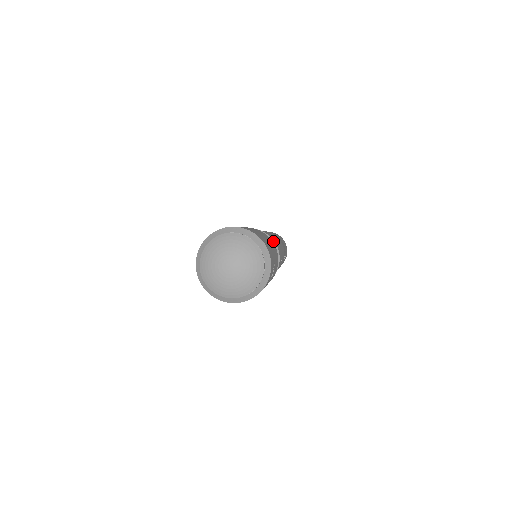
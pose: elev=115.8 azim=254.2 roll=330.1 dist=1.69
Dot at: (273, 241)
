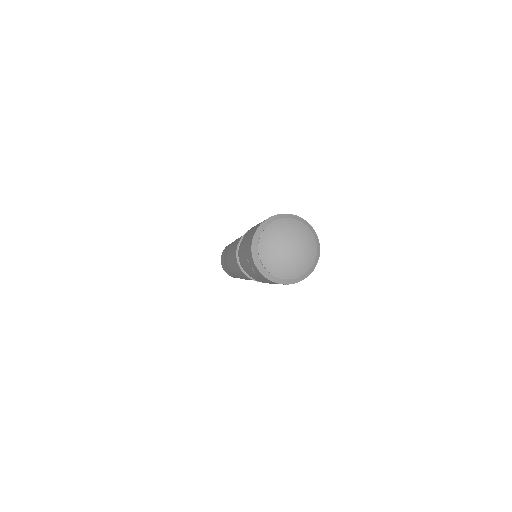
Dot at: occluded
